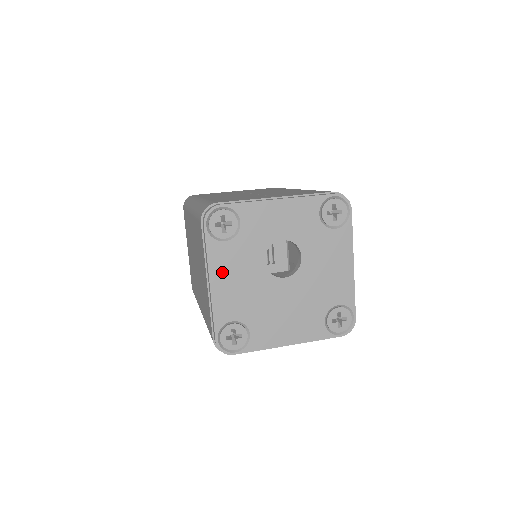
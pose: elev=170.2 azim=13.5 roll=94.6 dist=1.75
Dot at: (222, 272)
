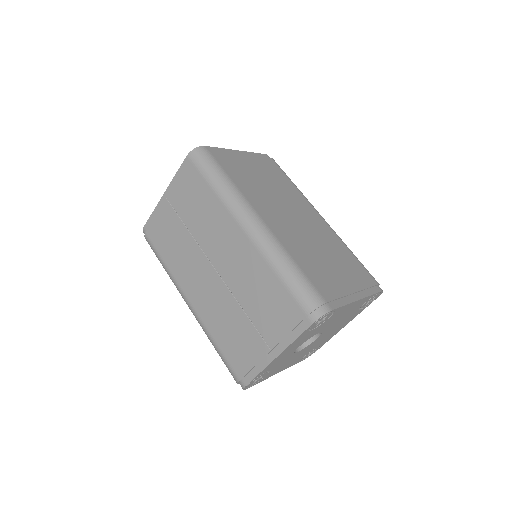
Dot at: (279, 370)
